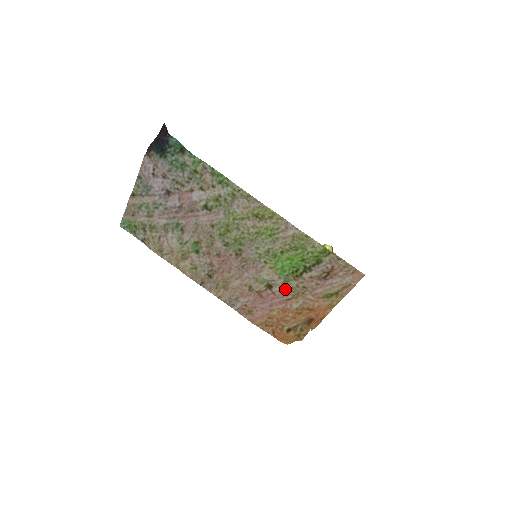
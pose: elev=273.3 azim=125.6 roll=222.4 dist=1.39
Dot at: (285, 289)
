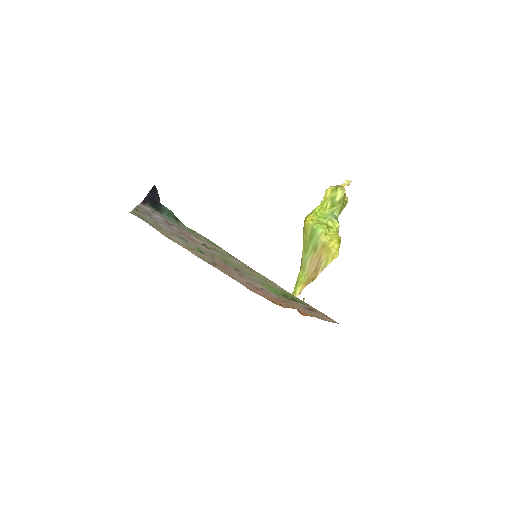
Dot at: (277, 297)
